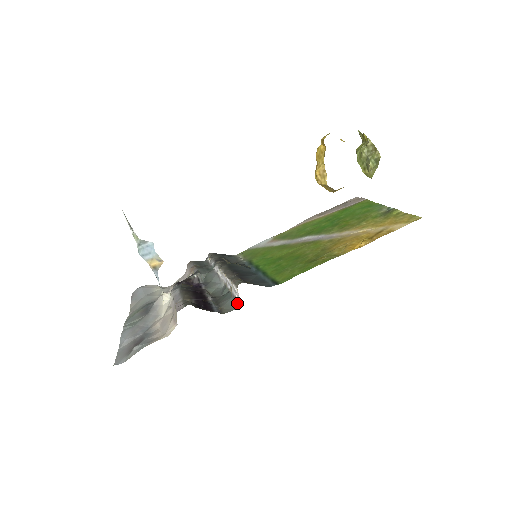
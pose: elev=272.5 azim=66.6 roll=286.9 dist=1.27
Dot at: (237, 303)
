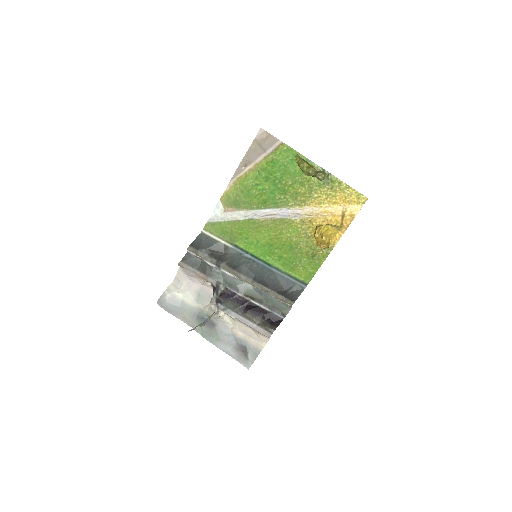
Dot at: (291, 307)
